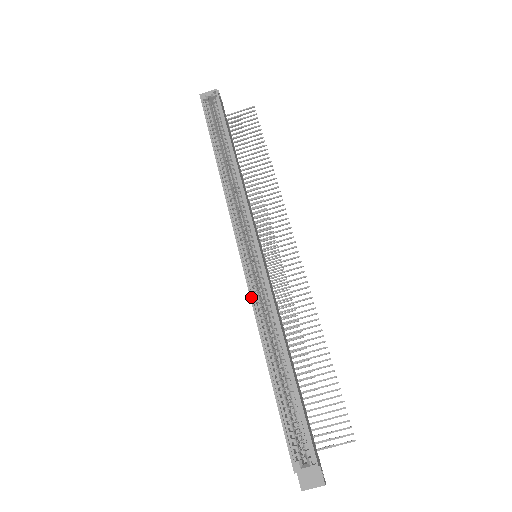
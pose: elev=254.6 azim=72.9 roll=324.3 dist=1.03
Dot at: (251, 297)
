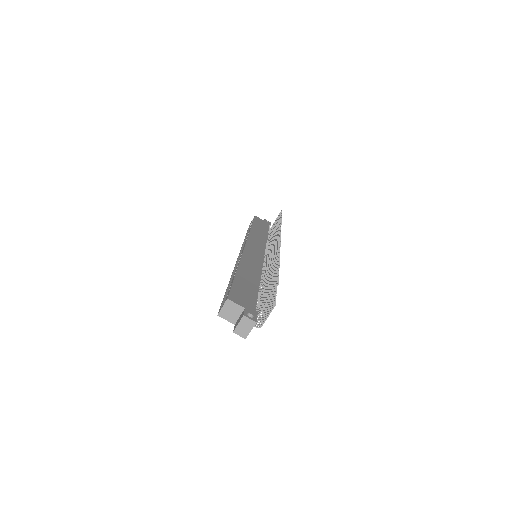
Dot at: (235, 266)
